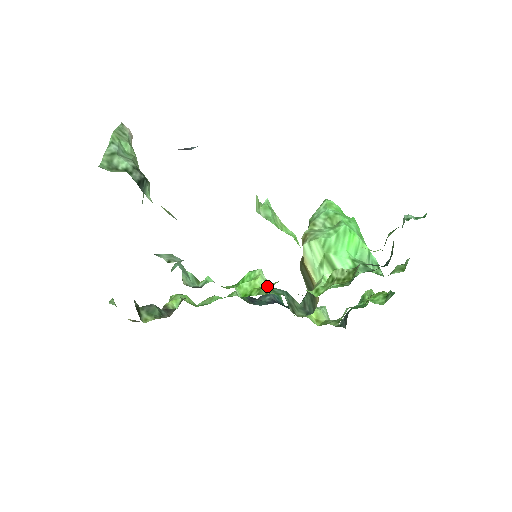
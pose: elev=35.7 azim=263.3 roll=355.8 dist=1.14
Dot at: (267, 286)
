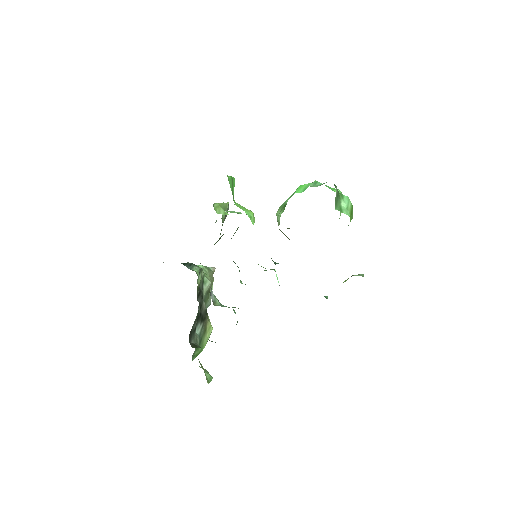
Dot at: occluded
